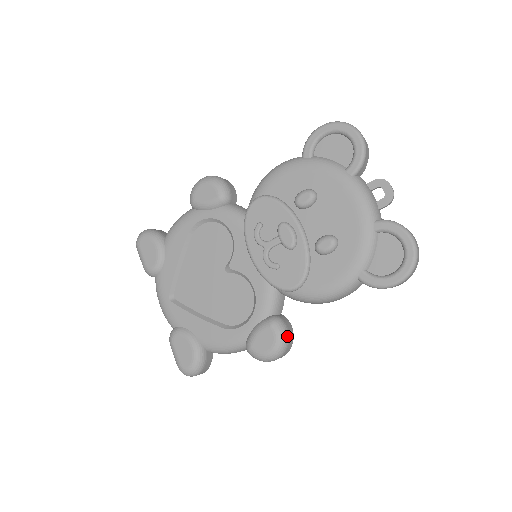
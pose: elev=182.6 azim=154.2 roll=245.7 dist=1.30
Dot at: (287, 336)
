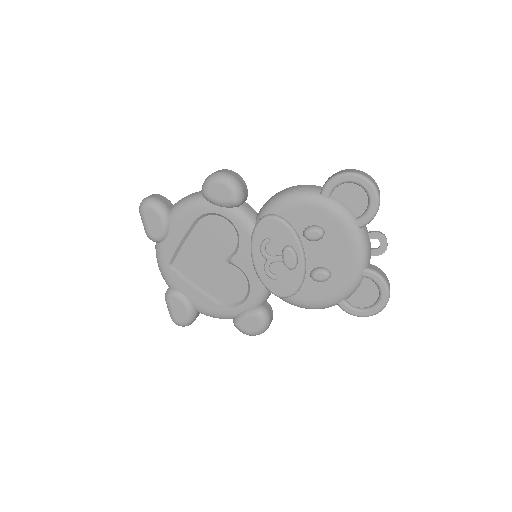
Dot at: (269, 323)
